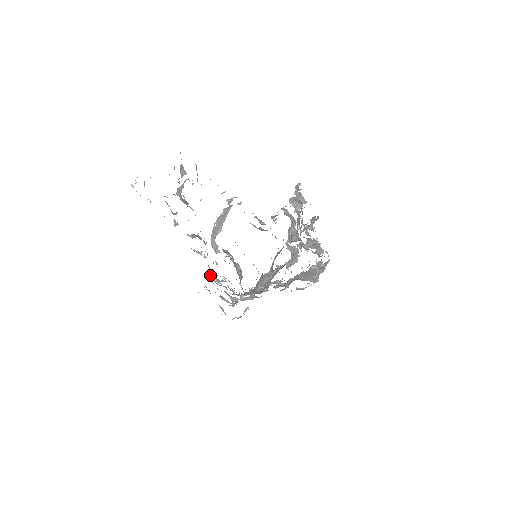
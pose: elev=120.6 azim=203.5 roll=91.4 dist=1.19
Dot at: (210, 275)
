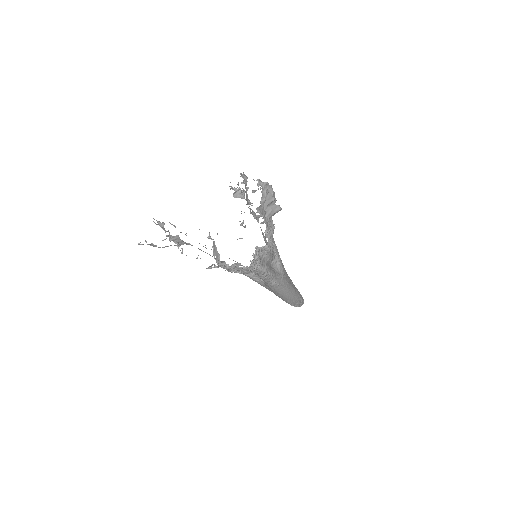
Dot at: occluded
